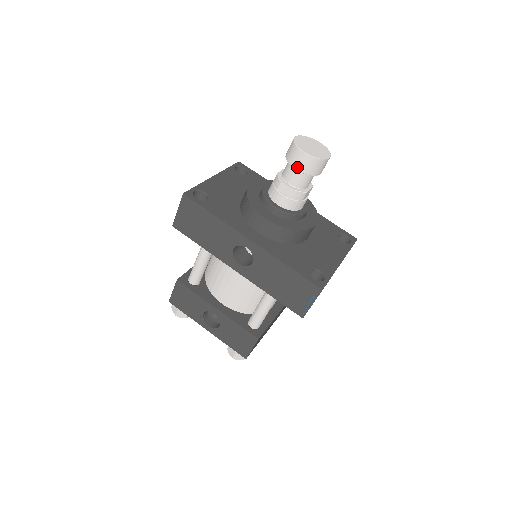
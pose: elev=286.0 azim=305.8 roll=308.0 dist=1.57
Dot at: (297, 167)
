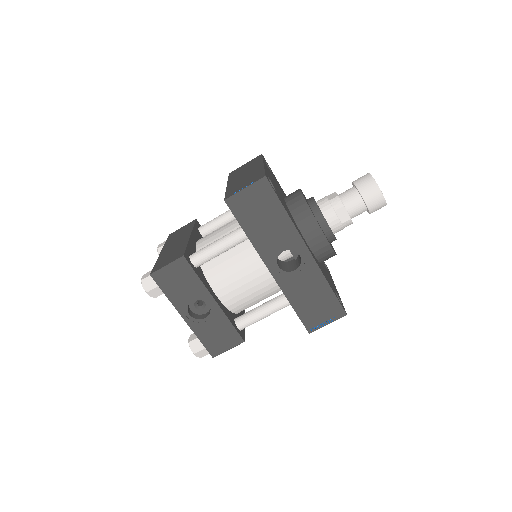
Dot at: (368, 202)
